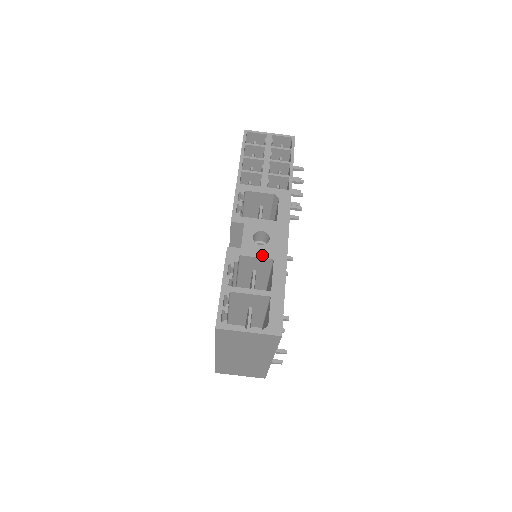
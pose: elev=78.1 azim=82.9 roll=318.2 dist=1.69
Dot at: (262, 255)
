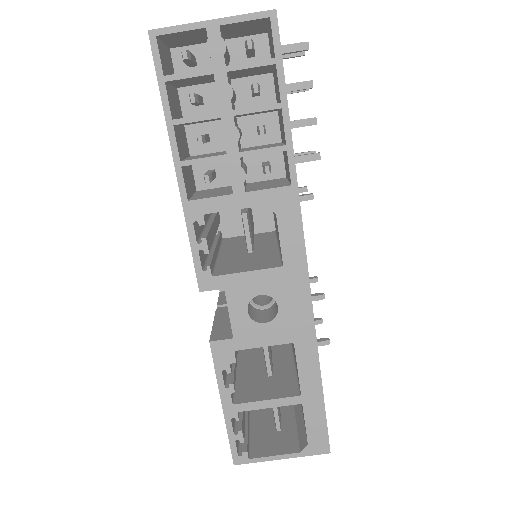
Dot at: (272, 341)
